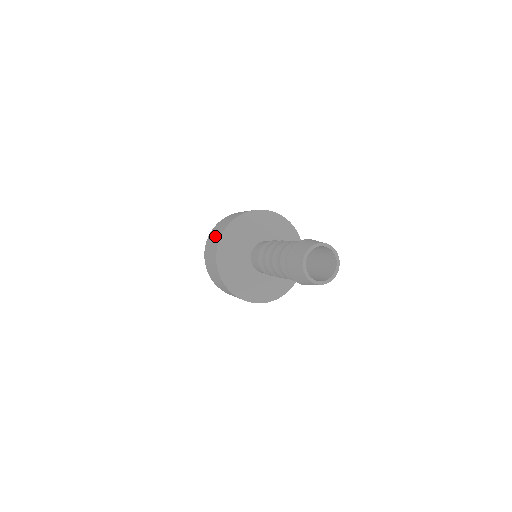
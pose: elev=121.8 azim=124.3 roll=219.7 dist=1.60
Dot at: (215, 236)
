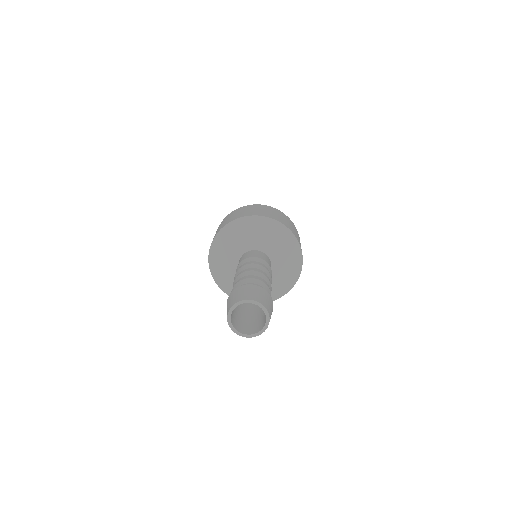
Dot at: (230, 218)
